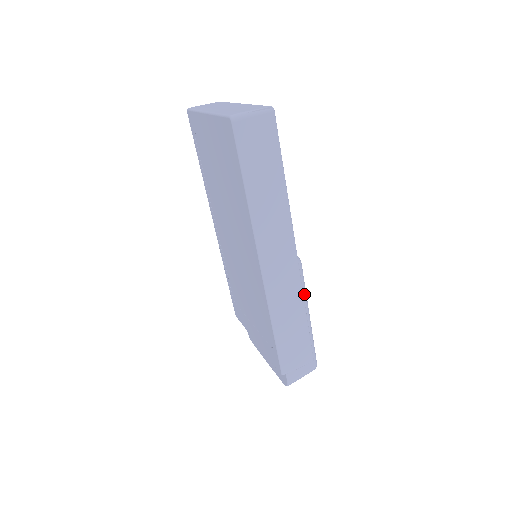
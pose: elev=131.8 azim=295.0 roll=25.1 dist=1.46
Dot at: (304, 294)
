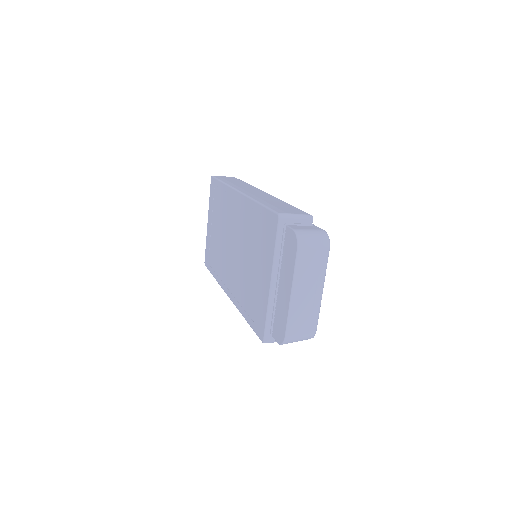
Dot at: occluded
